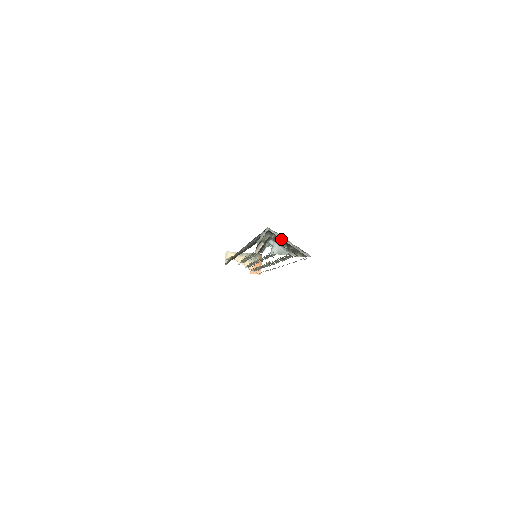
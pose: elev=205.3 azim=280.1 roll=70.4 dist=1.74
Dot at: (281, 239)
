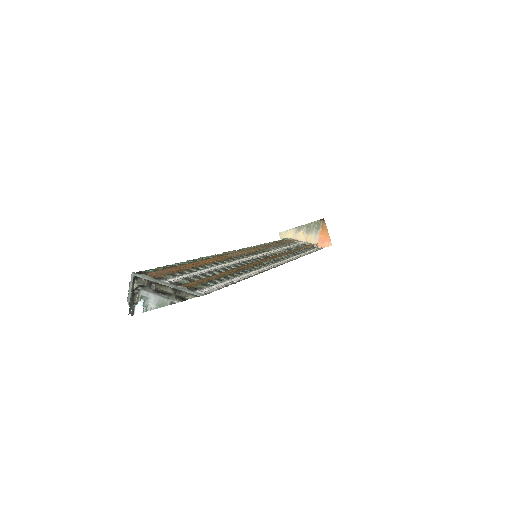
Dot at: (155, 283)
